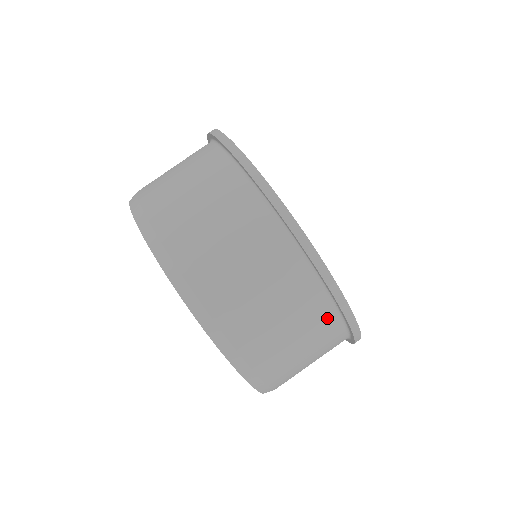
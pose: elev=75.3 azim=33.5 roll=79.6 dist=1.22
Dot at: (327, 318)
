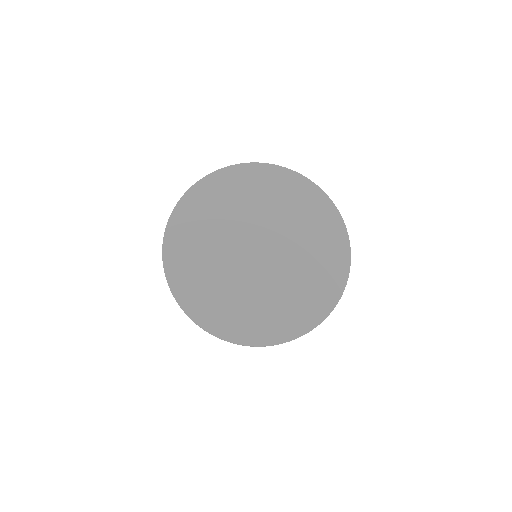
Dot at: occluded
